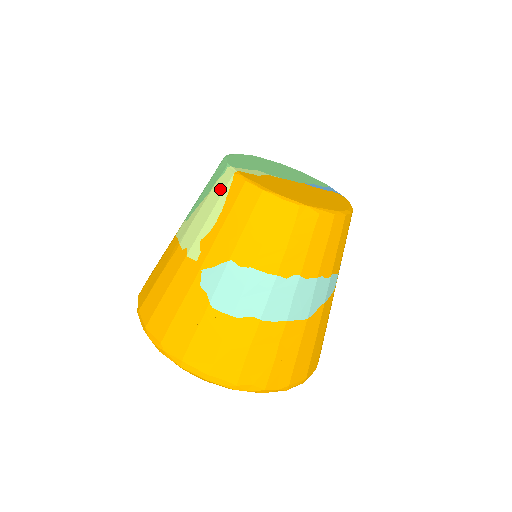
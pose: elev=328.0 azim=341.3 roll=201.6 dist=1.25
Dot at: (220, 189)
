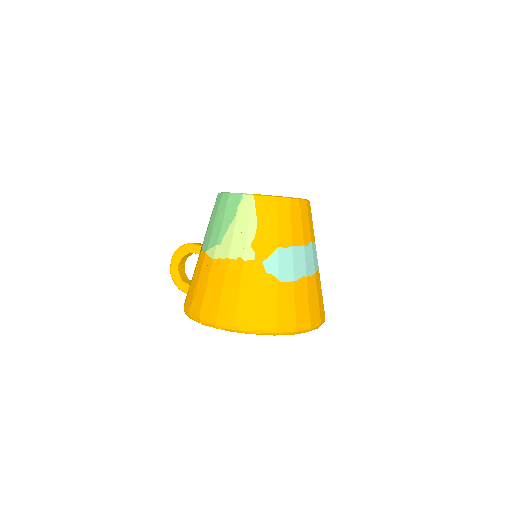
Dot at: (247, 209)
